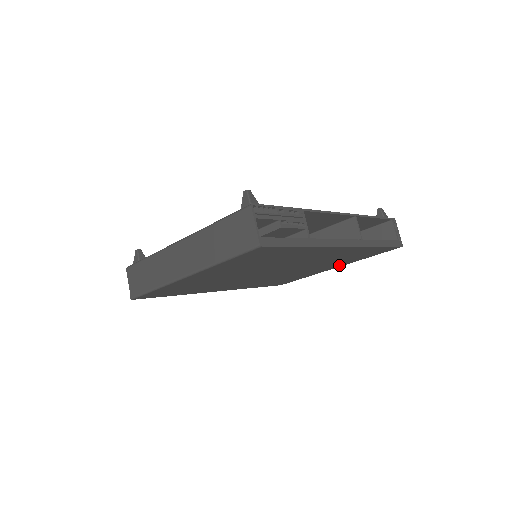
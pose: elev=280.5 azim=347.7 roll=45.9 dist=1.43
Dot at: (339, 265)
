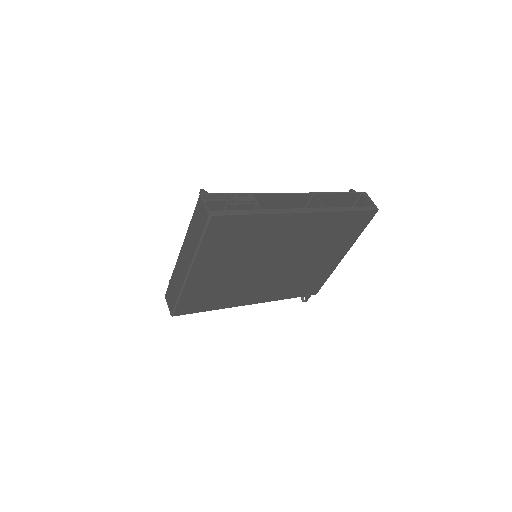
Dot at: (342, 251)
